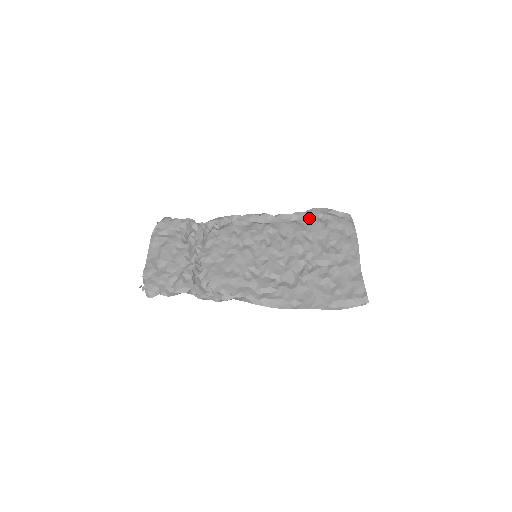
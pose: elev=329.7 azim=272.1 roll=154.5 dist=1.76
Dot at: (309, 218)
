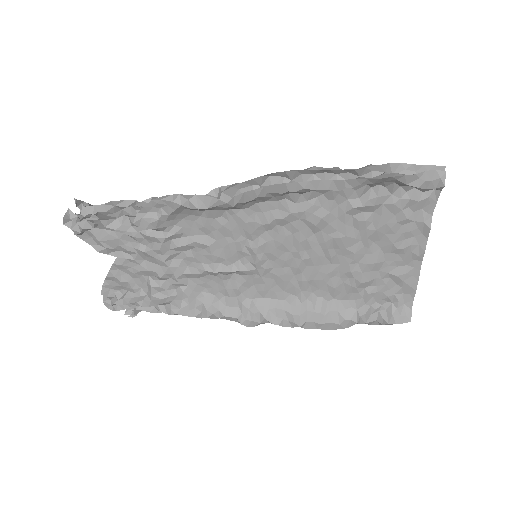
Dot at: (345, 305)
